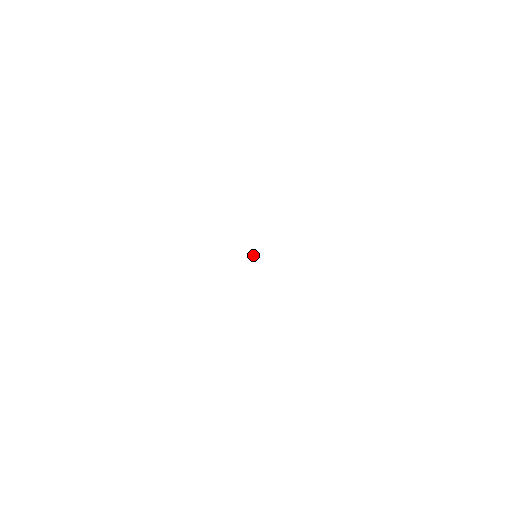
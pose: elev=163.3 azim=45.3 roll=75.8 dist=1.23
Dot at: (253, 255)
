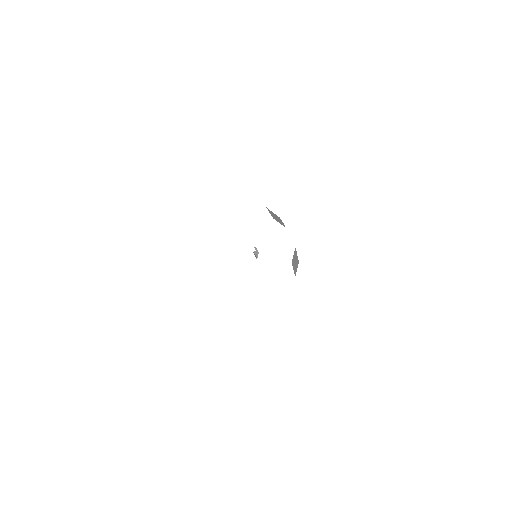
Dot at: (254, 254)
